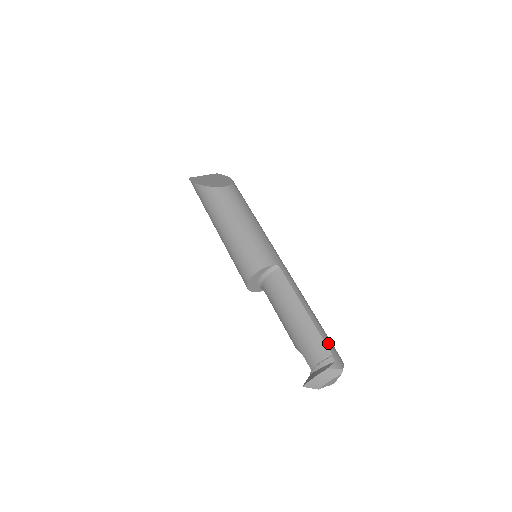
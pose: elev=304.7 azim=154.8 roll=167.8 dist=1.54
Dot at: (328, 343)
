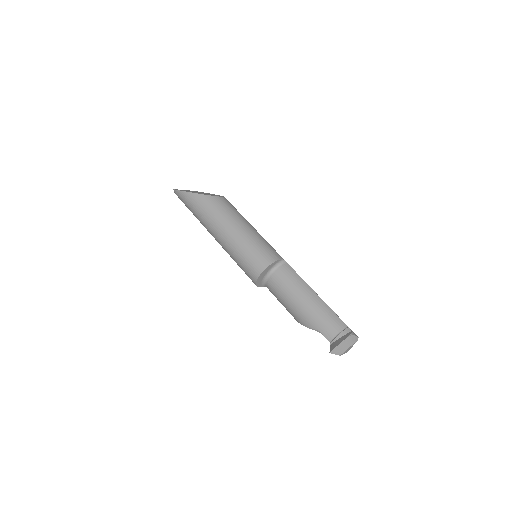
Dot at: occluded
